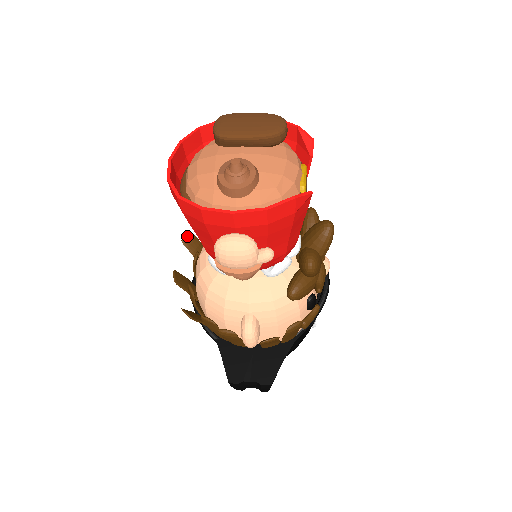
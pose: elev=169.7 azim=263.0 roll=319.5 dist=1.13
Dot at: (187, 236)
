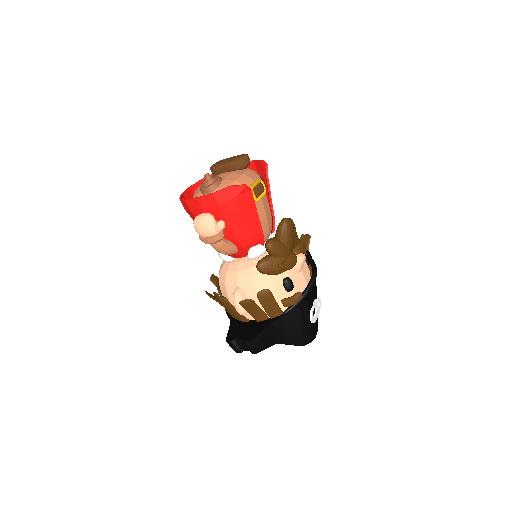
Dot at: occluded
